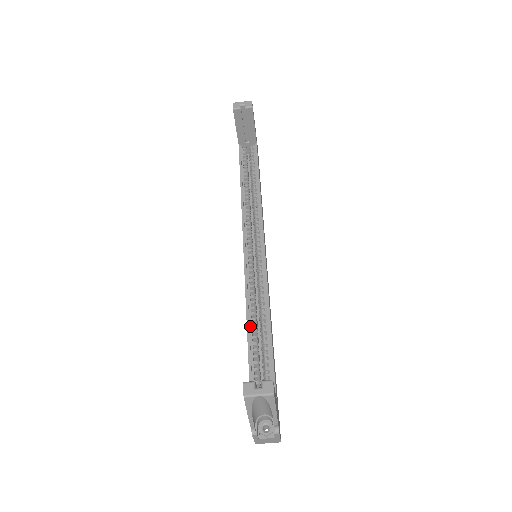
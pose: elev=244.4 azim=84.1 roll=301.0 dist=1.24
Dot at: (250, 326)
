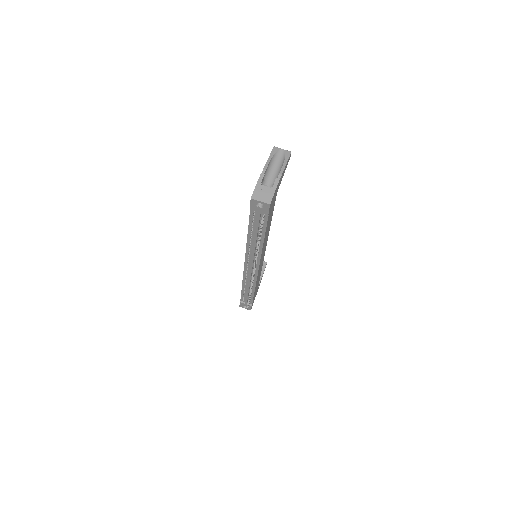
Dot at: occluded
